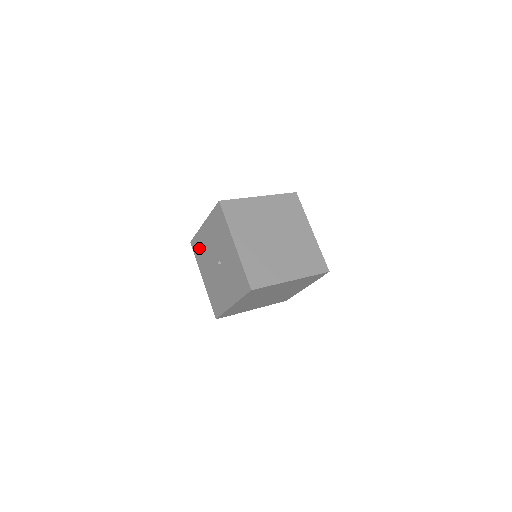
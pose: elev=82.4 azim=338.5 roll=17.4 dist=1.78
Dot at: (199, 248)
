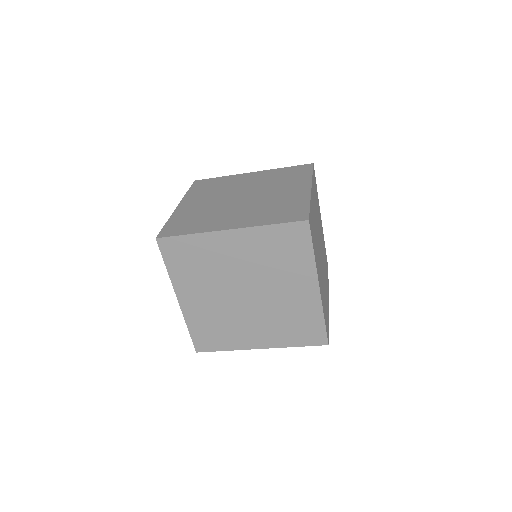
Dot at: occluded
